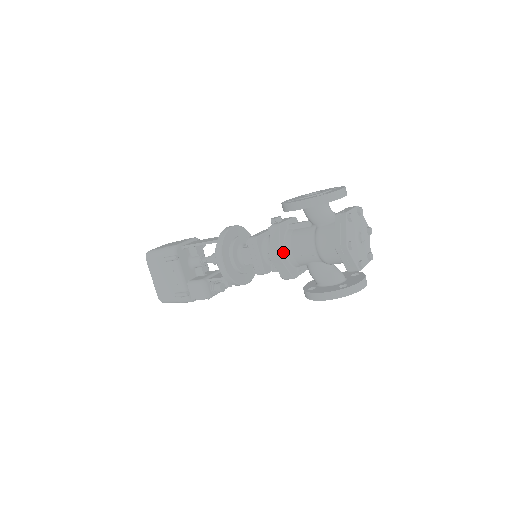
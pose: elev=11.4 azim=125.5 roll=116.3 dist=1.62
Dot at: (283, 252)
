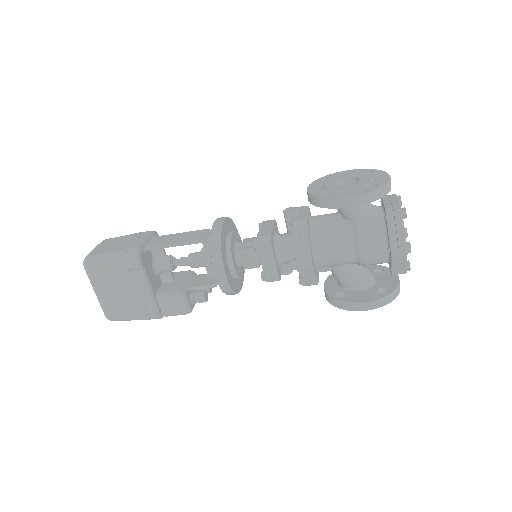
Dot at: (312, 256)
